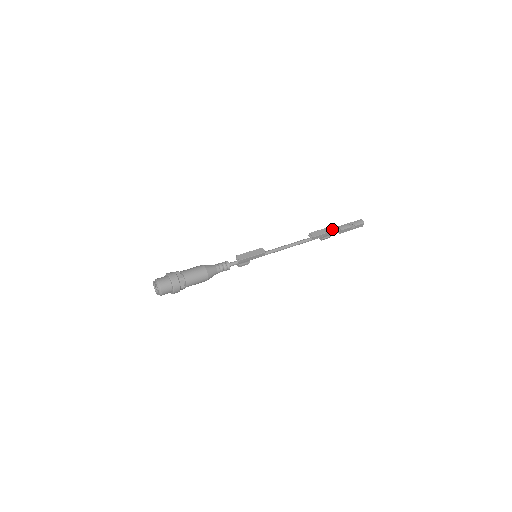
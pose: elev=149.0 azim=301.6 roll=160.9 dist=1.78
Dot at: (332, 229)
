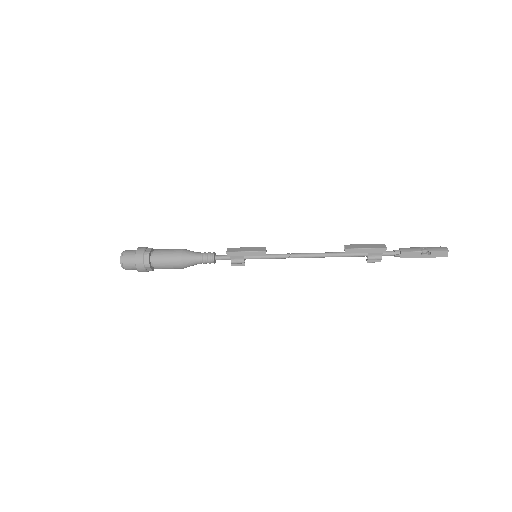
Dot at: (383, 246)
